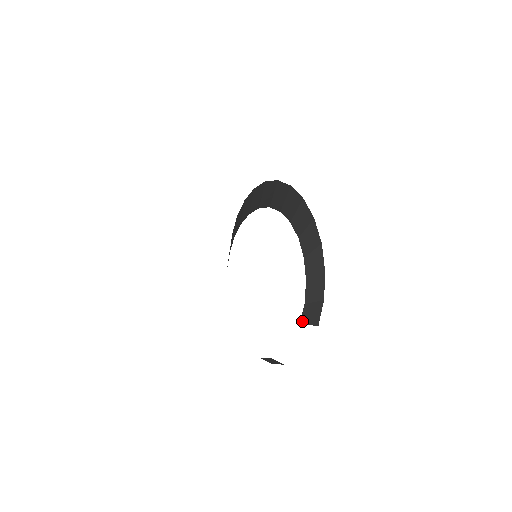
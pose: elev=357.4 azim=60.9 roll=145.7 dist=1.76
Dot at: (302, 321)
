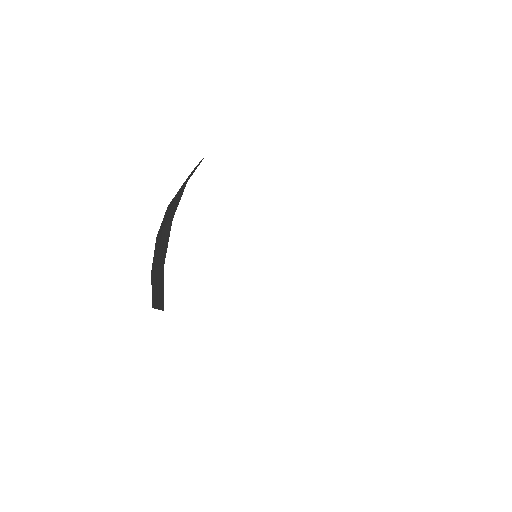
Dot at: (153, 302)
